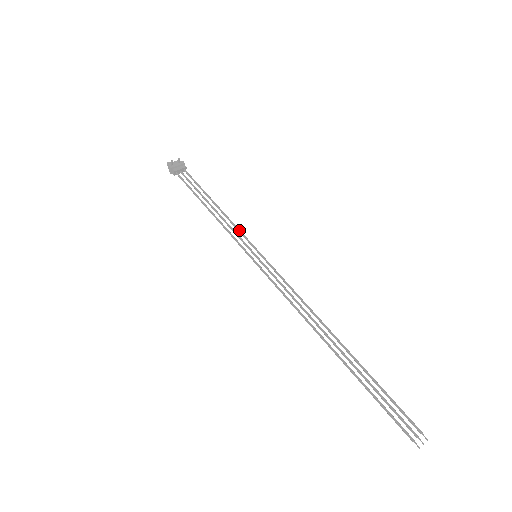
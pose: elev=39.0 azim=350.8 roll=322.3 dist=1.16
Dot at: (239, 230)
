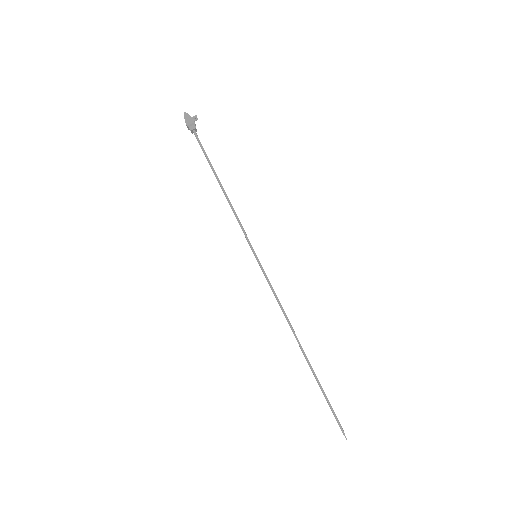
Dot at: occluded
